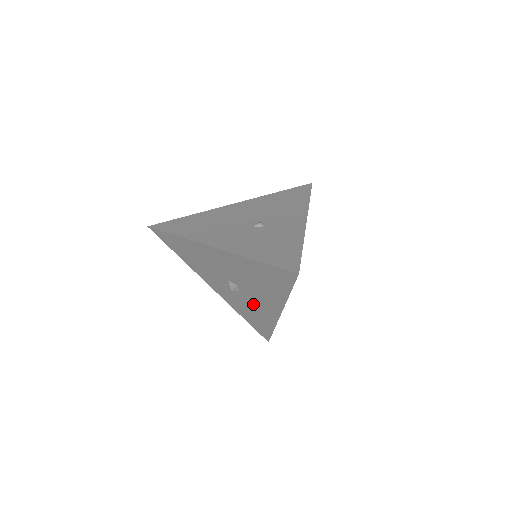
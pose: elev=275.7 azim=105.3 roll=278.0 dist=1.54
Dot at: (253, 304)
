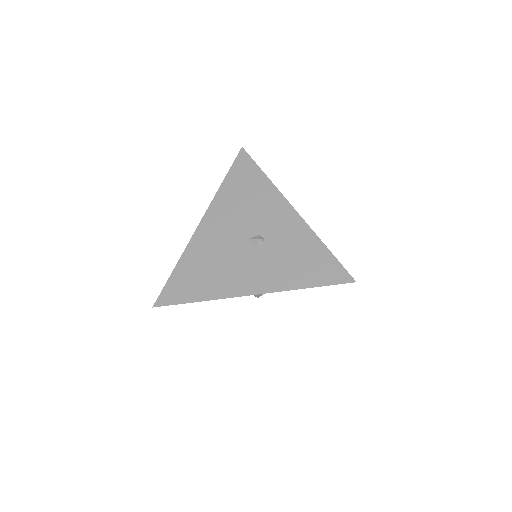
Dot at: occluded
